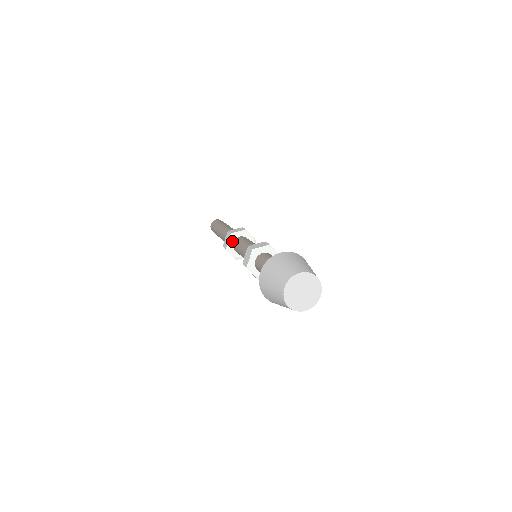
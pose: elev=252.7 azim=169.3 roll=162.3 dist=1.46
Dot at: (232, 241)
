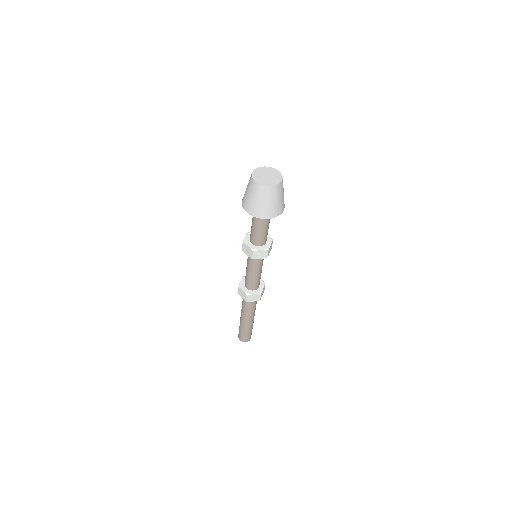
Dot at: (244, 288)
